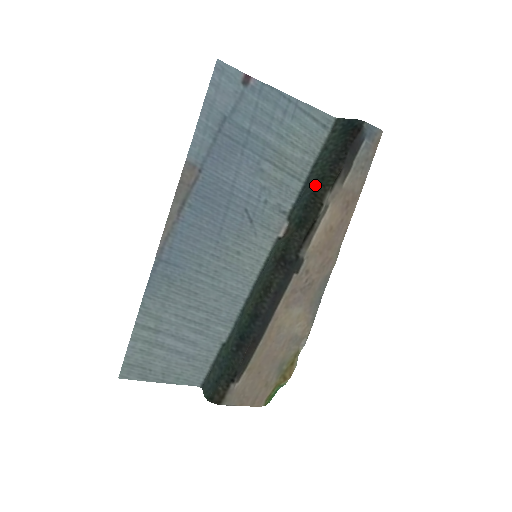
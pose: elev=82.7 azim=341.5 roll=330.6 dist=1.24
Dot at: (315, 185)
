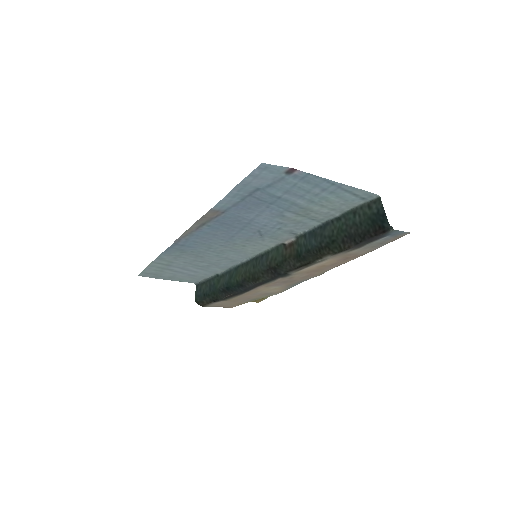
Dot at: (324, 243)
